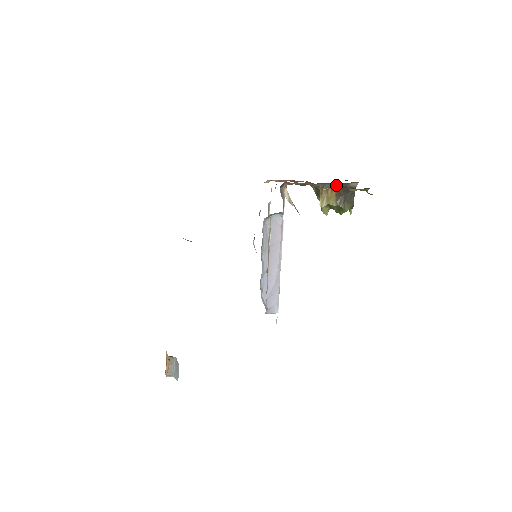
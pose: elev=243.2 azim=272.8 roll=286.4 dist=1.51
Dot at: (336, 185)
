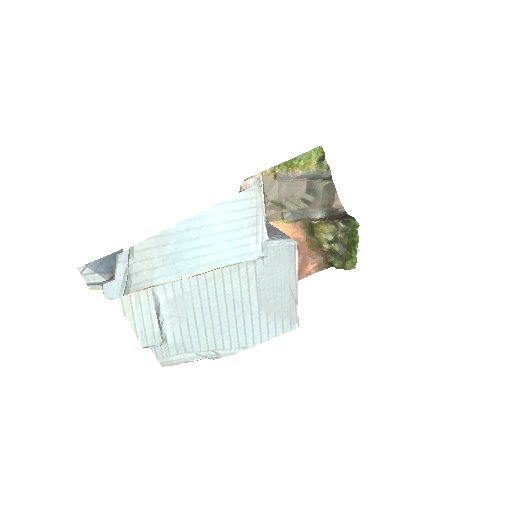
Dot at: (321, 213)
